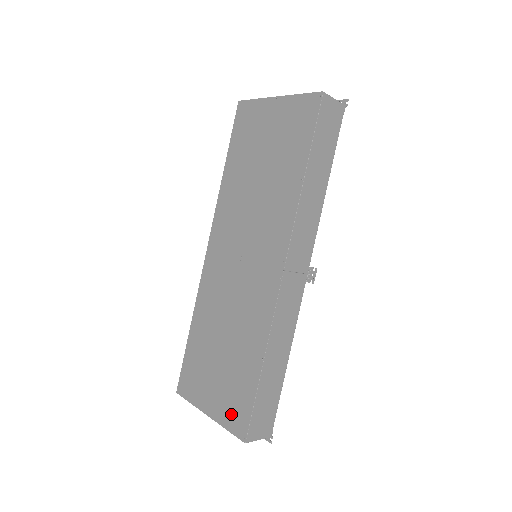
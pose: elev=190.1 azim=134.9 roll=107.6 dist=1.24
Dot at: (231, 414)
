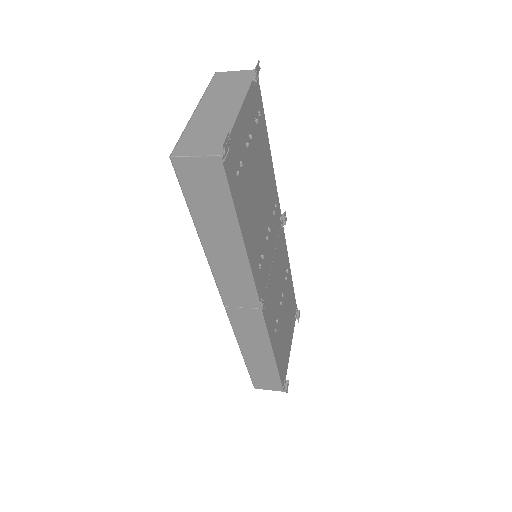
Dot at: occluded
